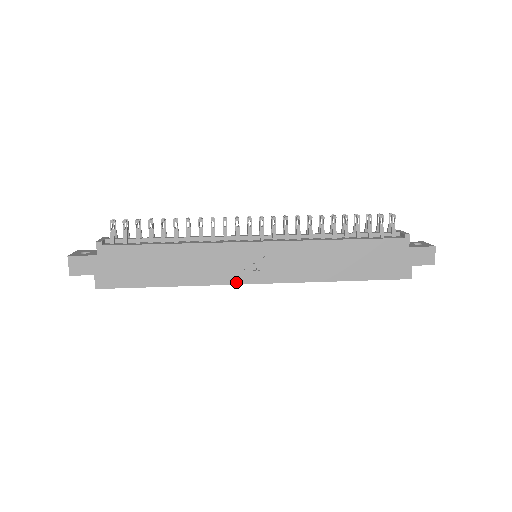
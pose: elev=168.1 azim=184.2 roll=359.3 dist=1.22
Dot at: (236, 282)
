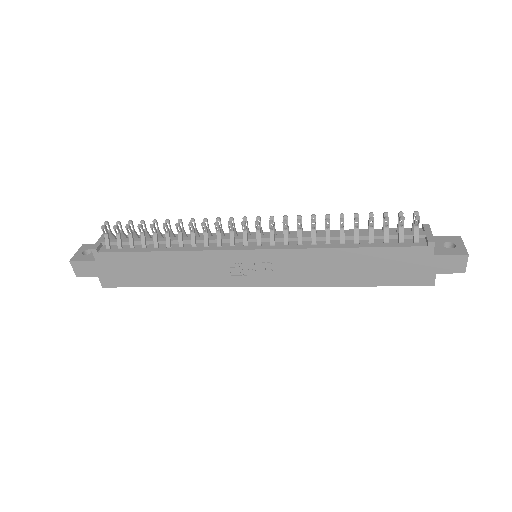
Dot at: (235, 285)
